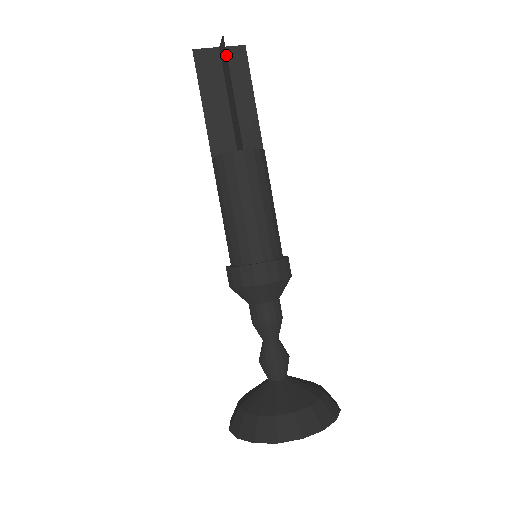
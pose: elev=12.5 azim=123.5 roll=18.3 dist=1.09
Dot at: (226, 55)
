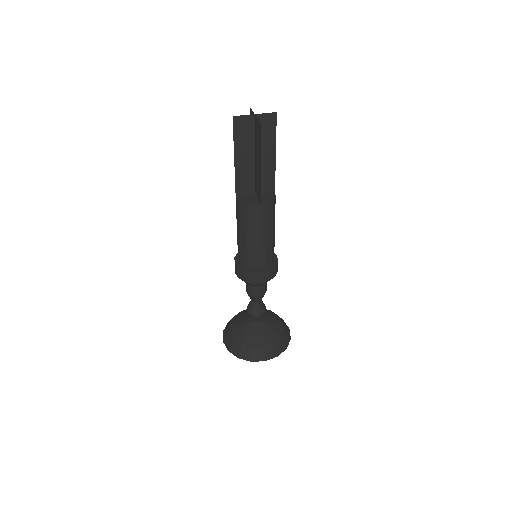
Dot at: (260, 137)
